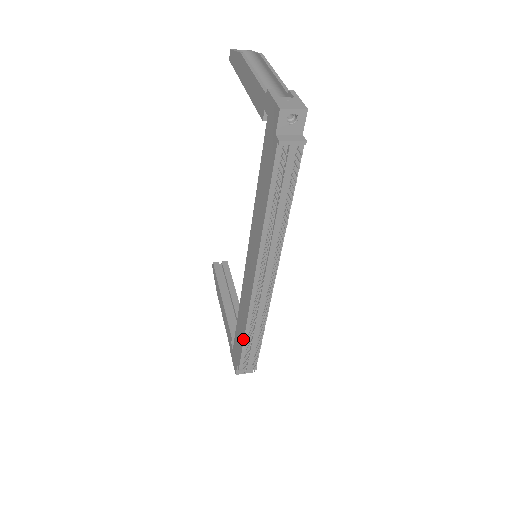
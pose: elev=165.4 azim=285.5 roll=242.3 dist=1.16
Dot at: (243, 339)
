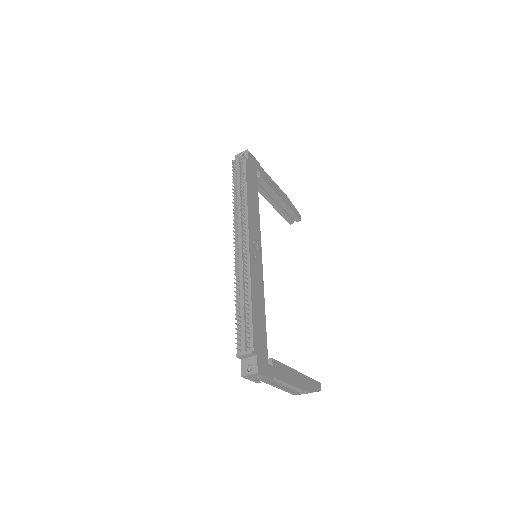
Dot at: occluded
